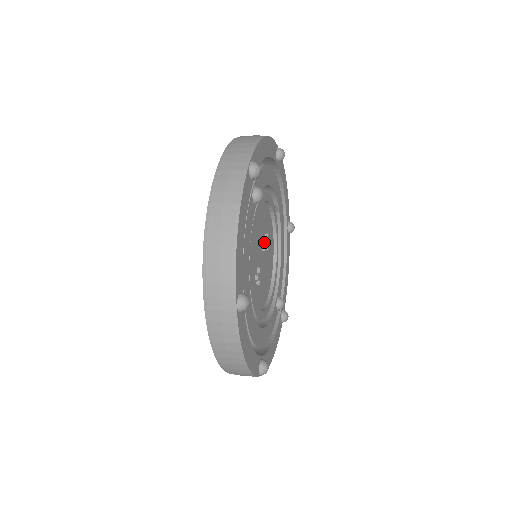
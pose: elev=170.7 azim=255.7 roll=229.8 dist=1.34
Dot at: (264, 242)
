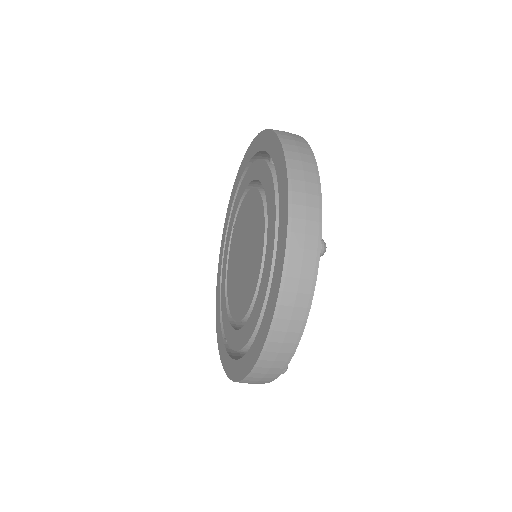
Dot at: occluded
